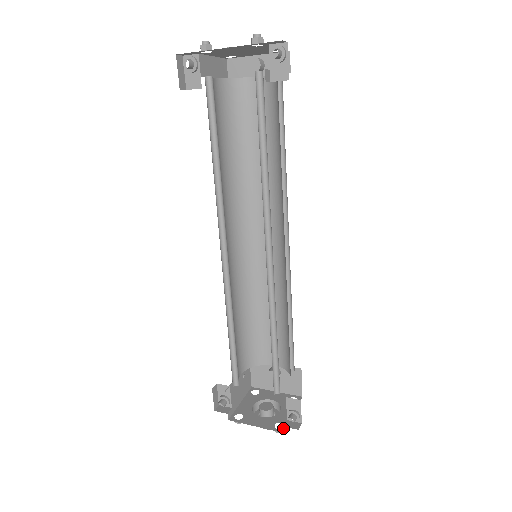
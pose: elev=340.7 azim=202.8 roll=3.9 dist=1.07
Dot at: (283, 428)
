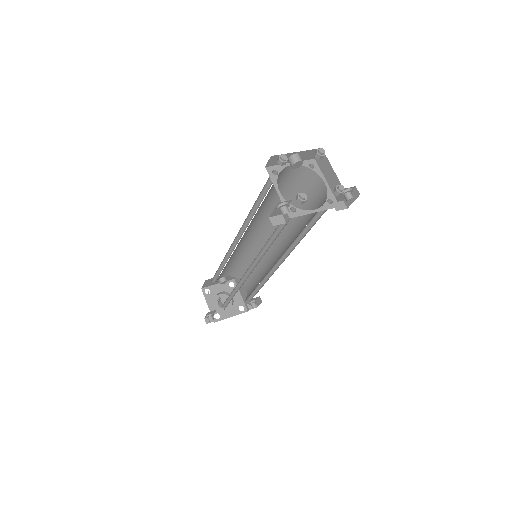
Dot at: (245, 309)
